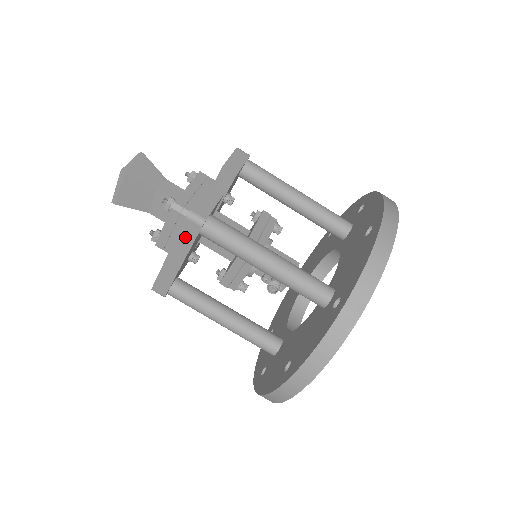
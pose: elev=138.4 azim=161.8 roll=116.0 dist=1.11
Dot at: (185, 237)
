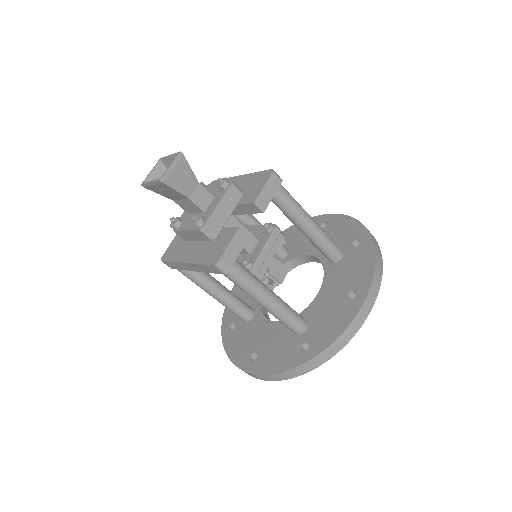
Dot at: (207, 268)
